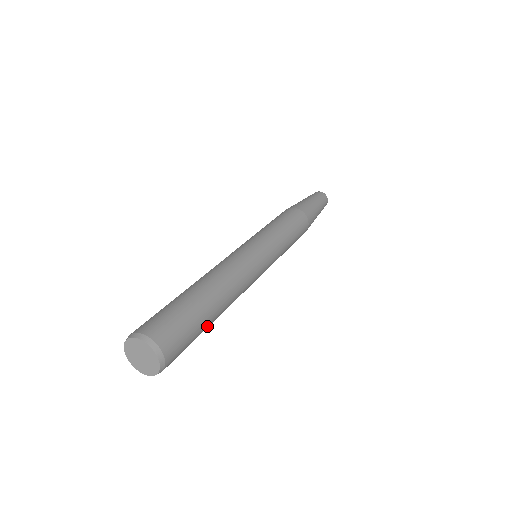
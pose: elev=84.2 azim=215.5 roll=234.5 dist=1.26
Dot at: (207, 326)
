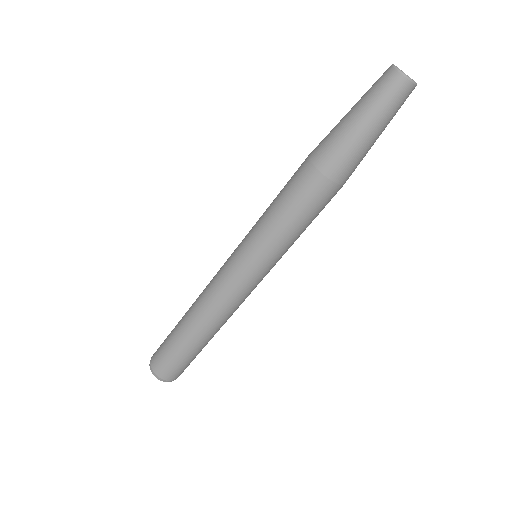
Dot at: (204, 346)
